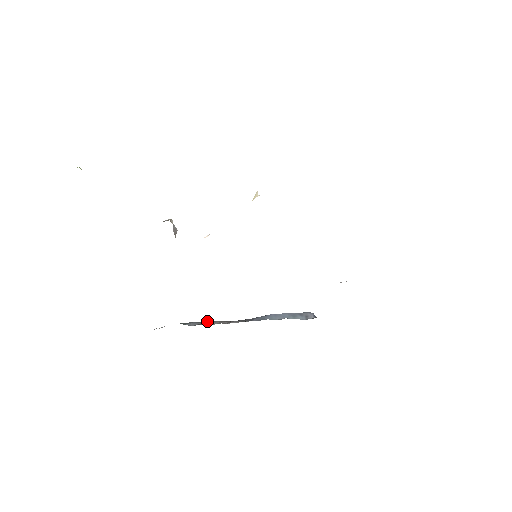
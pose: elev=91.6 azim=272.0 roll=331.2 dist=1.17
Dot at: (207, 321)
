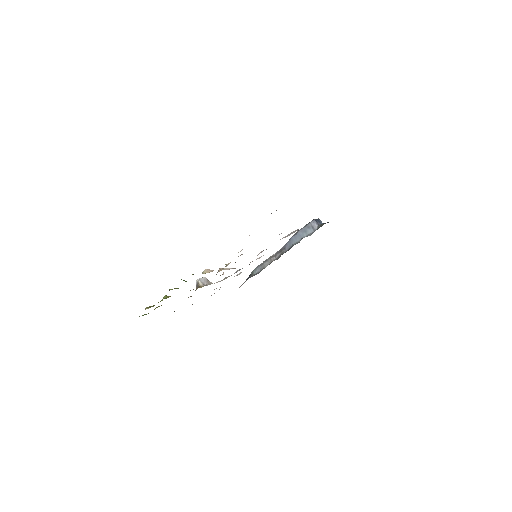
Dot at: (263, 262)
